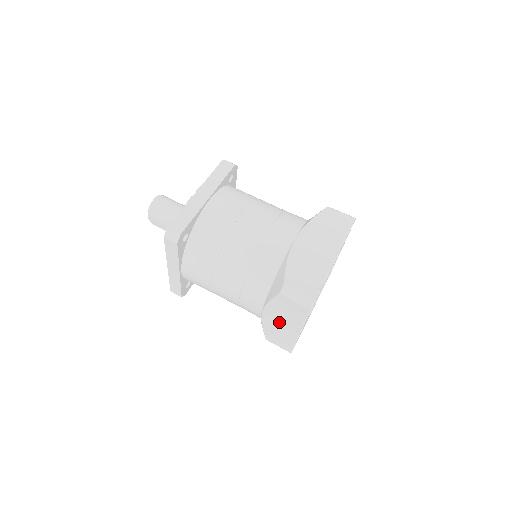
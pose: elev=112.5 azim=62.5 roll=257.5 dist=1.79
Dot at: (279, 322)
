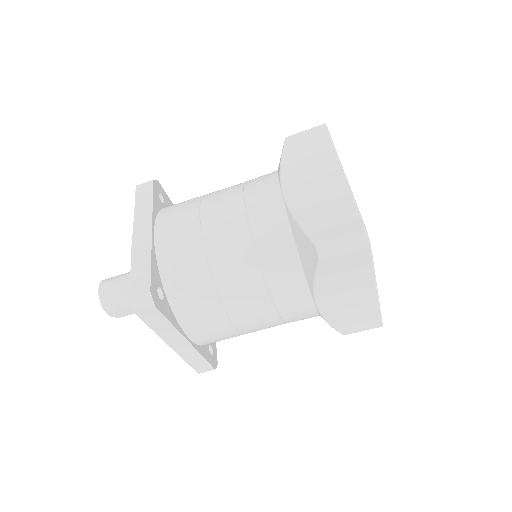
Dot at: (343, 299)
